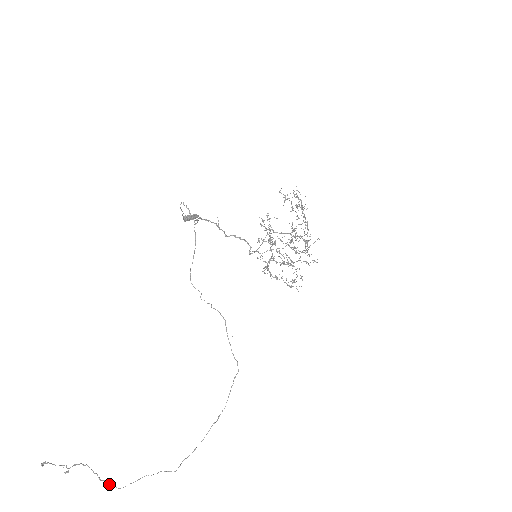
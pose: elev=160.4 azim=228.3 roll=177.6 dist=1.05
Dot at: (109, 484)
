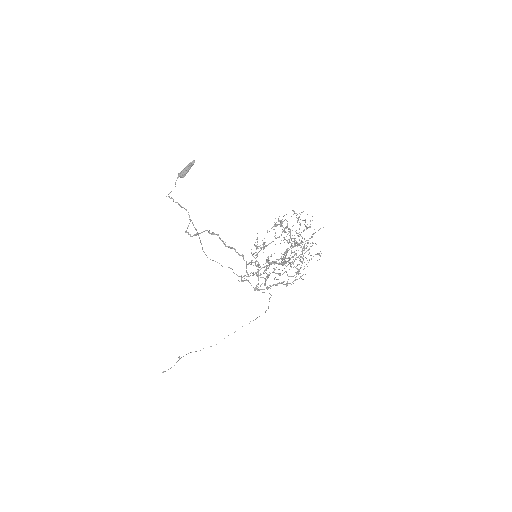
Dot at: occluded
